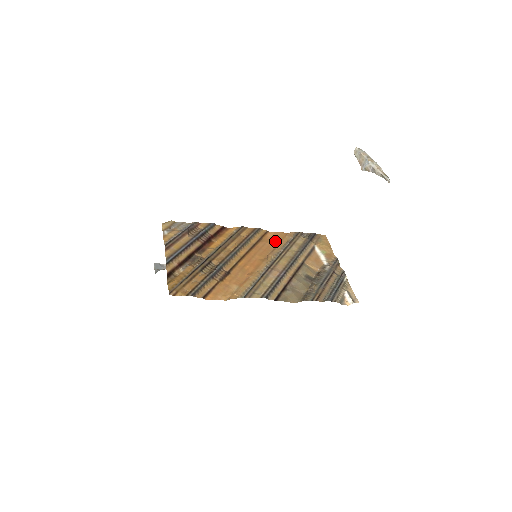
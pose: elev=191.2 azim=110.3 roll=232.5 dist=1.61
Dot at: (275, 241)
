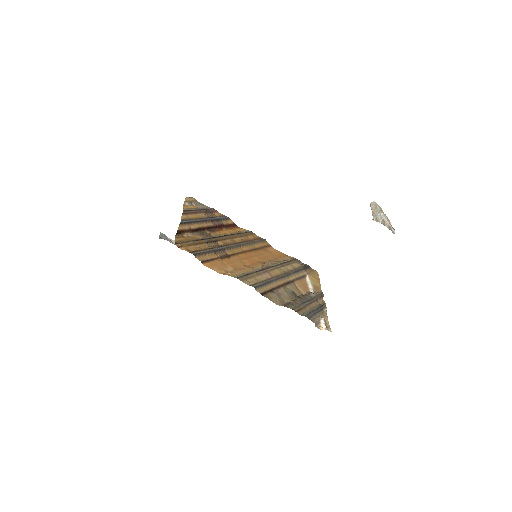
Dot at: (275, 255)
